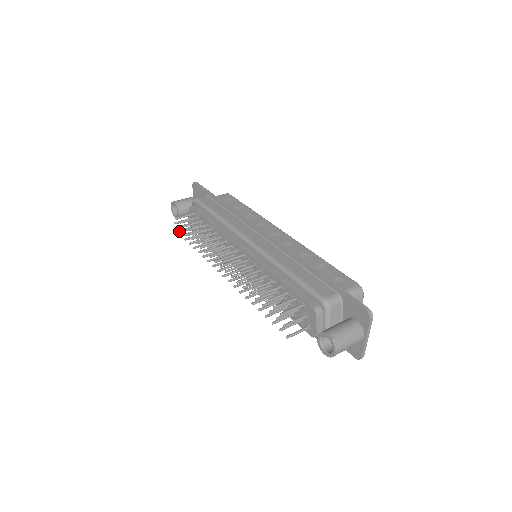
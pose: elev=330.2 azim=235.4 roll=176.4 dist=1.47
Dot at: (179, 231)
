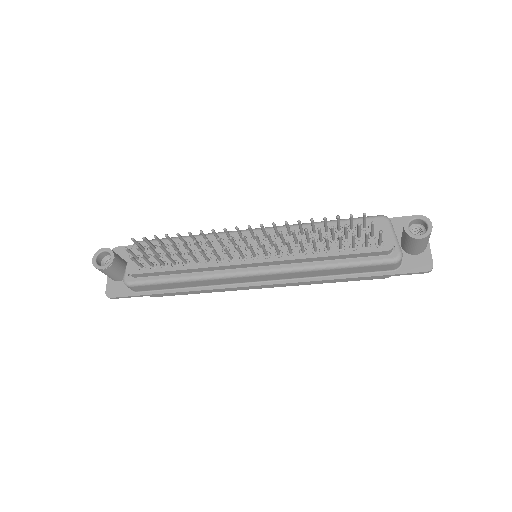
Dot at: (133, 257)
